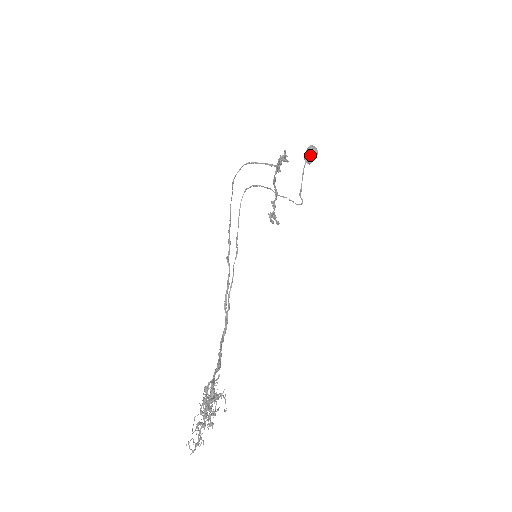
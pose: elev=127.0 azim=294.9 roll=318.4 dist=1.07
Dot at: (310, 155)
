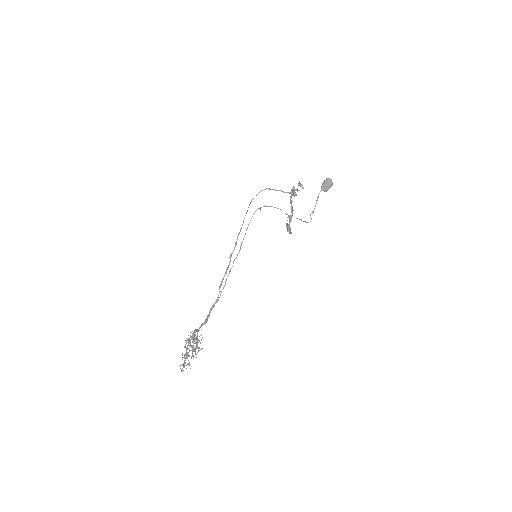
Dot at: (326, 185)
